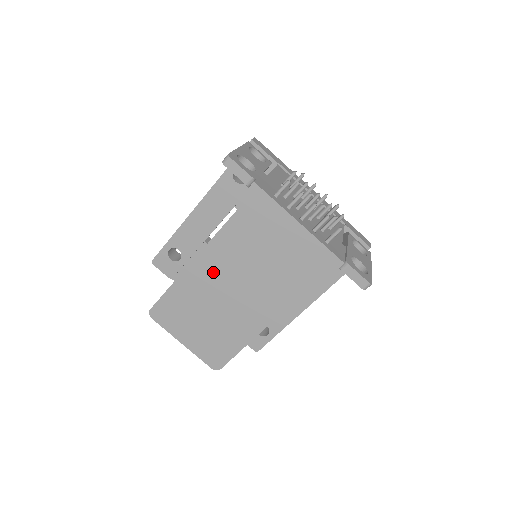
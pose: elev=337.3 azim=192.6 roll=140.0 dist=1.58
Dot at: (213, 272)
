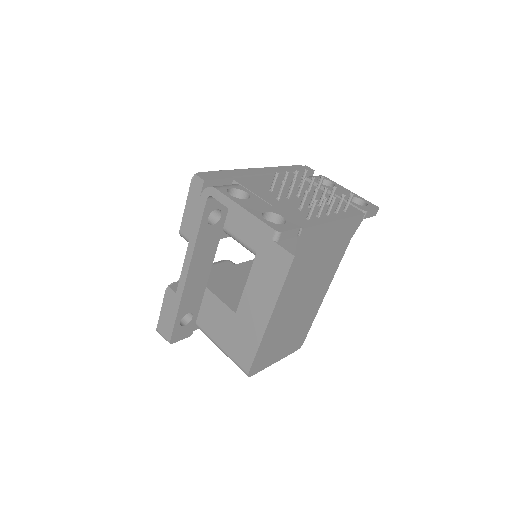
Dot at: (286, 307)
